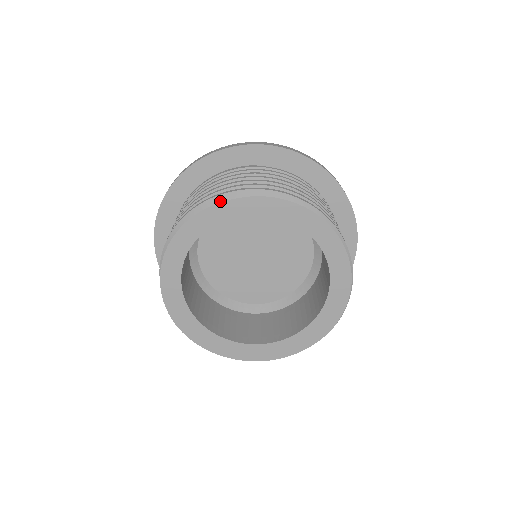
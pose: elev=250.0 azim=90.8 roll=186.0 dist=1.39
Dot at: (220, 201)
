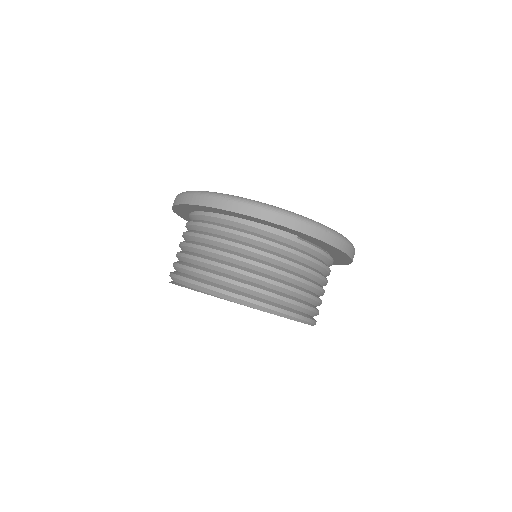
Dot at: (244, 304)
